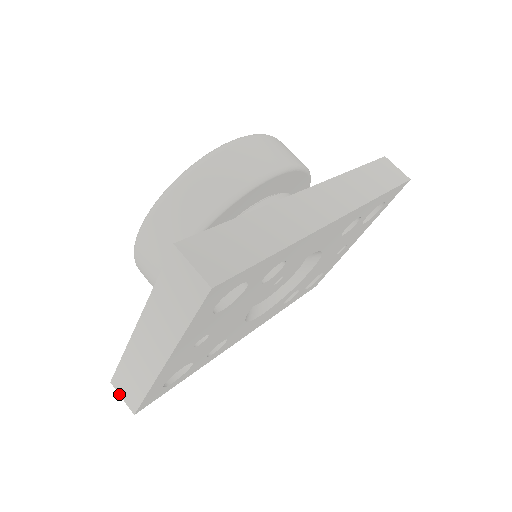
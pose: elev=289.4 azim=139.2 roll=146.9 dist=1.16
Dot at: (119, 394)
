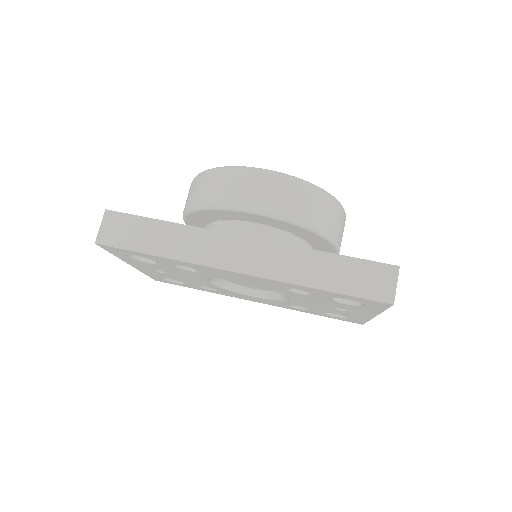
Dot at: occluded
